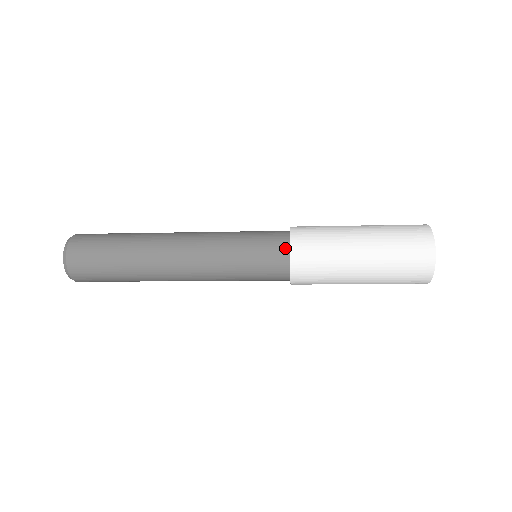
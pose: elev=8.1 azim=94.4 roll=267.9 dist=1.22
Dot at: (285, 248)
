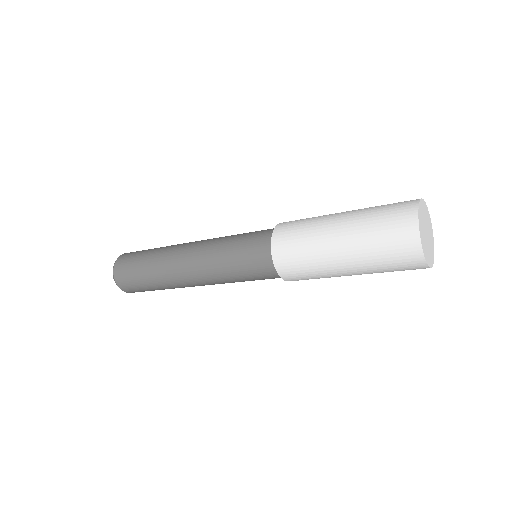
Dot at: (269, 254)
